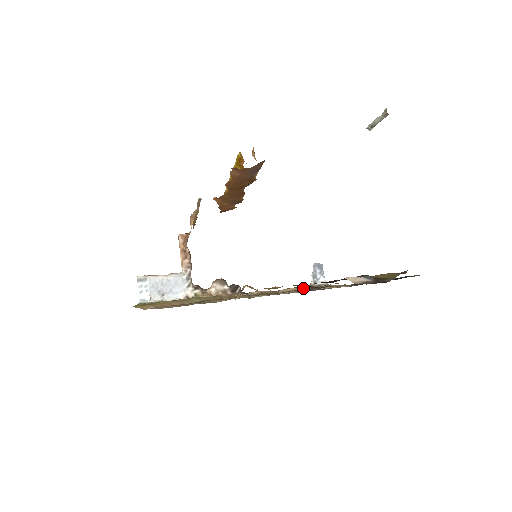
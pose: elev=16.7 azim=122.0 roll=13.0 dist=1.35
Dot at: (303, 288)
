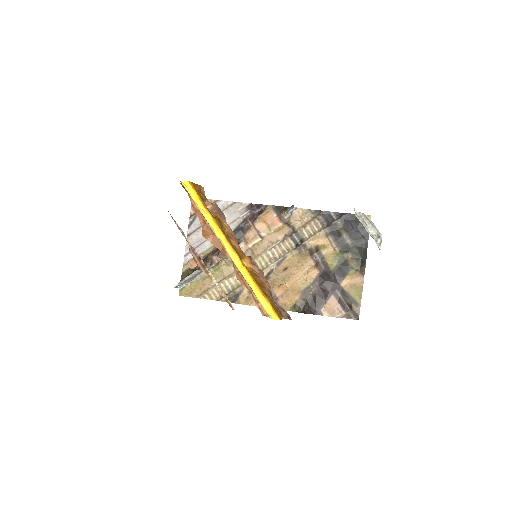
Dot at: (282, 227)
